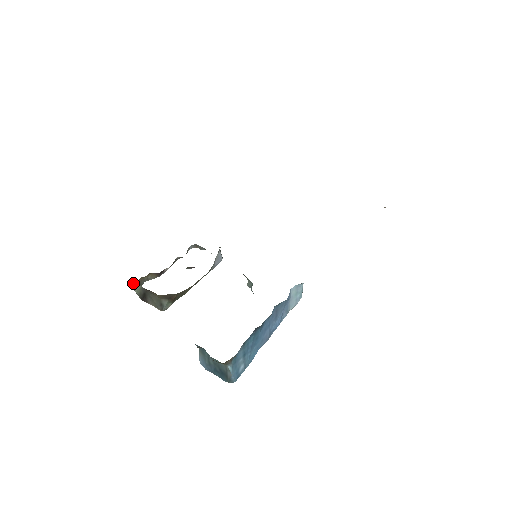
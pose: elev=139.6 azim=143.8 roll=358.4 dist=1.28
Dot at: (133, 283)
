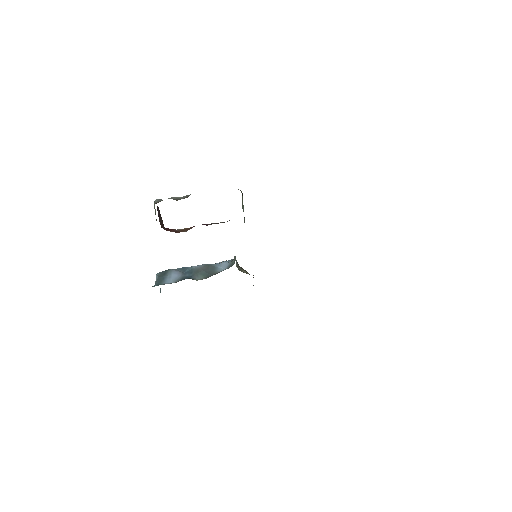
Dot at: (155, 203)
